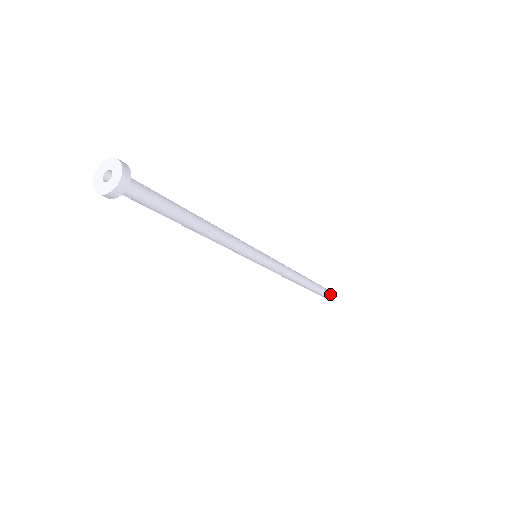
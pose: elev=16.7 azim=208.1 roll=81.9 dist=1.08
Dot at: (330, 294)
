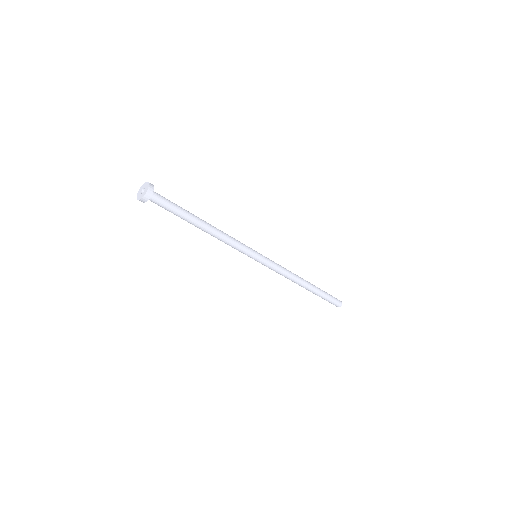
Dot at: (340, 301)
